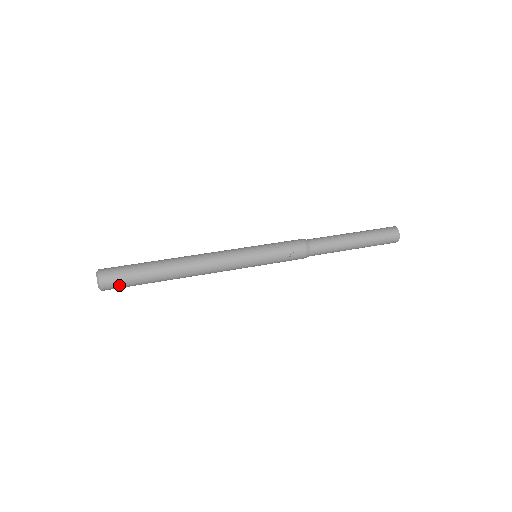
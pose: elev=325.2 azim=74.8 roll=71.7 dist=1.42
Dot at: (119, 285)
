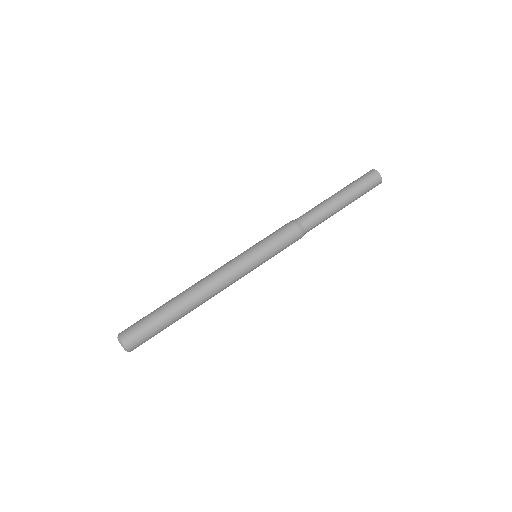
Dot at: (145, 341)
